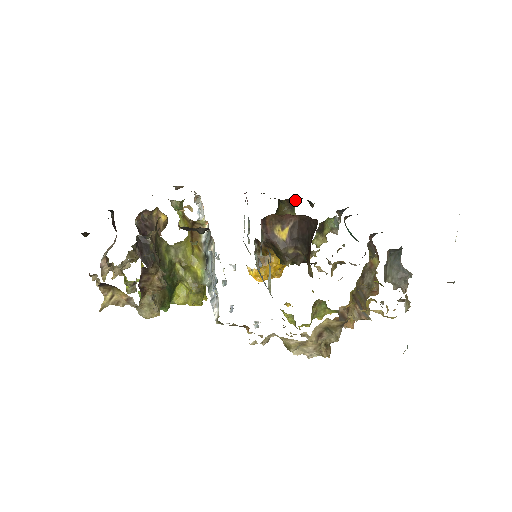
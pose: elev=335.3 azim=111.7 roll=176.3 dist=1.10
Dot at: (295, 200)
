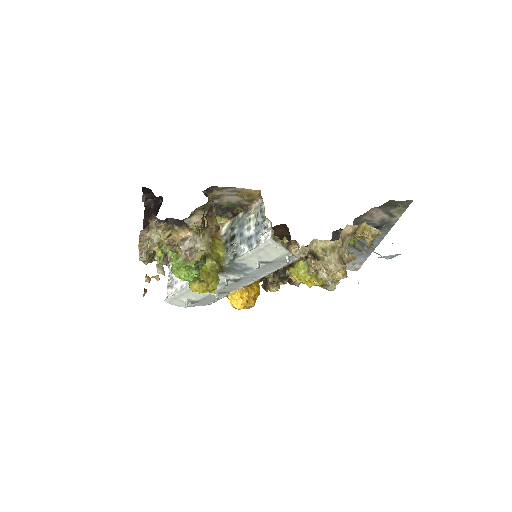
Dot at: occluded
